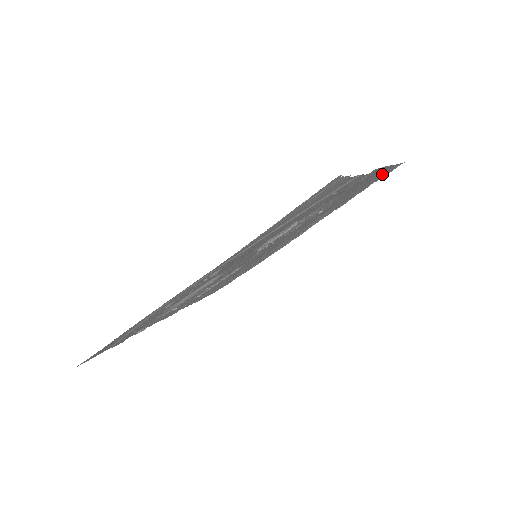
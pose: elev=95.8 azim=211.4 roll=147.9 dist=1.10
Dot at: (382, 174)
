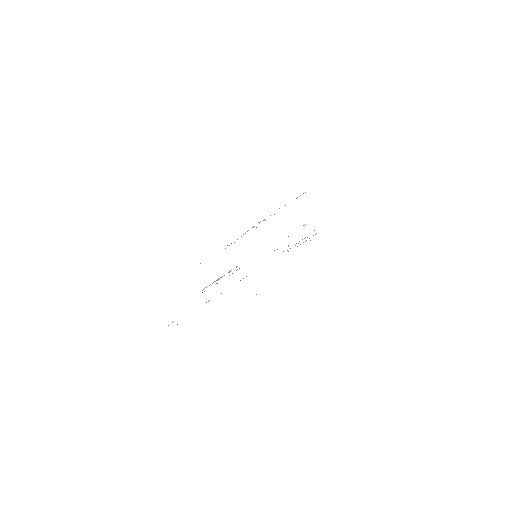
Dot at: occluded
